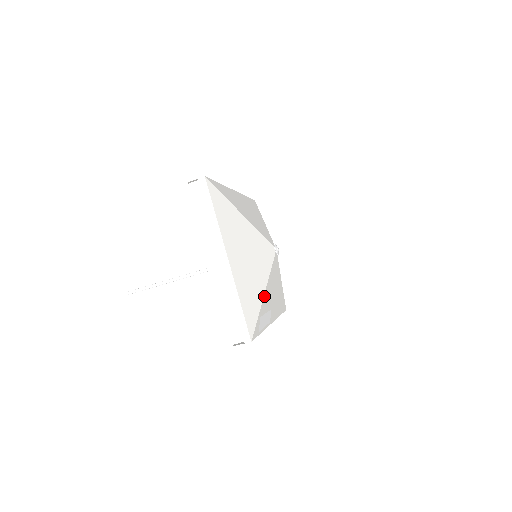
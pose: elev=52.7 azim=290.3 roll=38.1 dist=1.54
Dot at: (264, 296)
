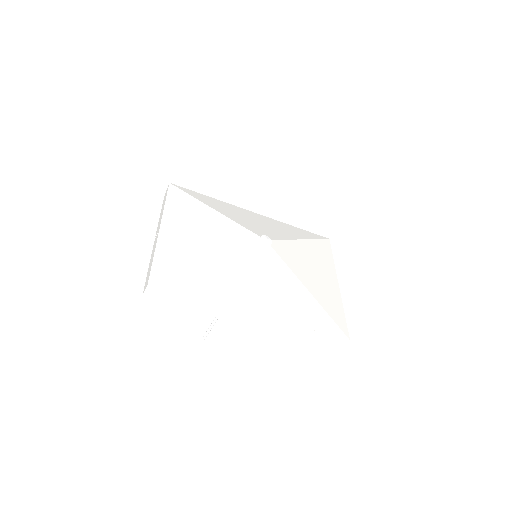
Dot at: (208, 265)
